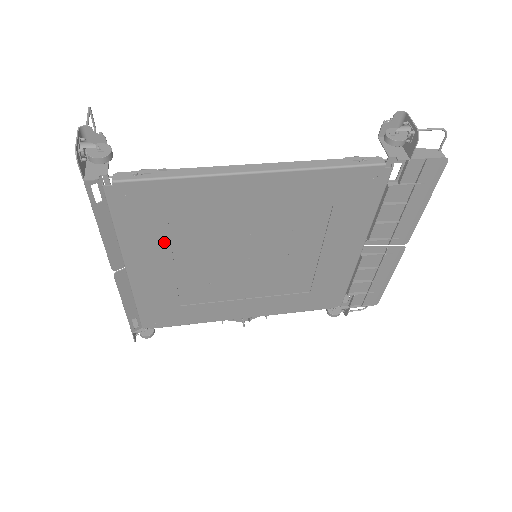
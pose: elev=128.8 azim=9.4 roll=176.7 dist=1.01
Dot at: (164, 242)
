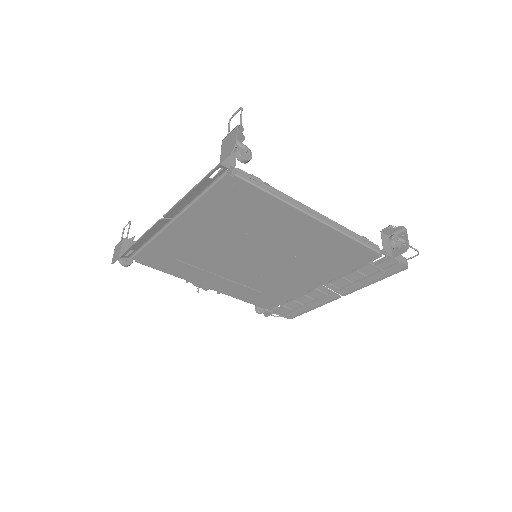
Dot at: (219, 221)
